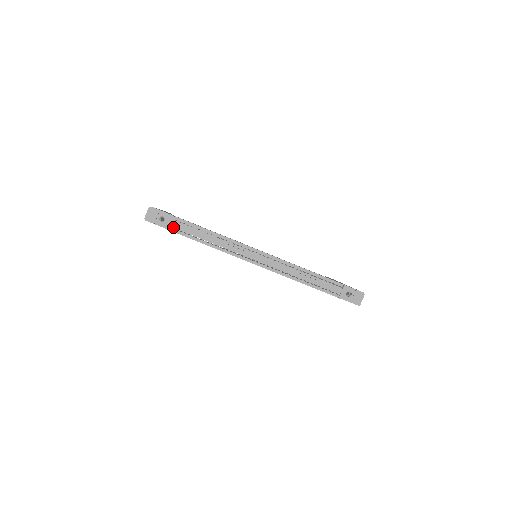
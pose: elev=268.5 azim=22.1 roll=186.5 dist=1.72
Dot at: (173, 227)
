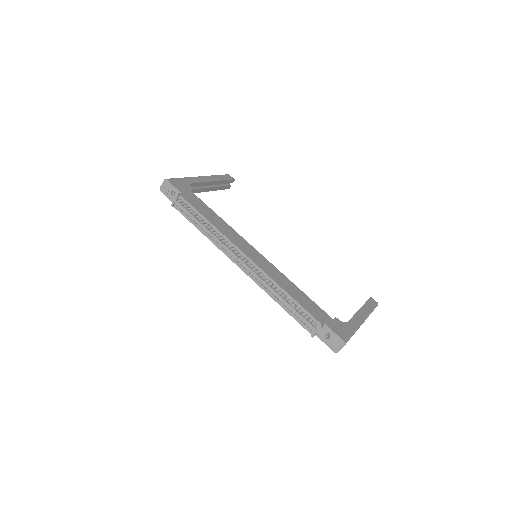
Dot at: (177, 205)
